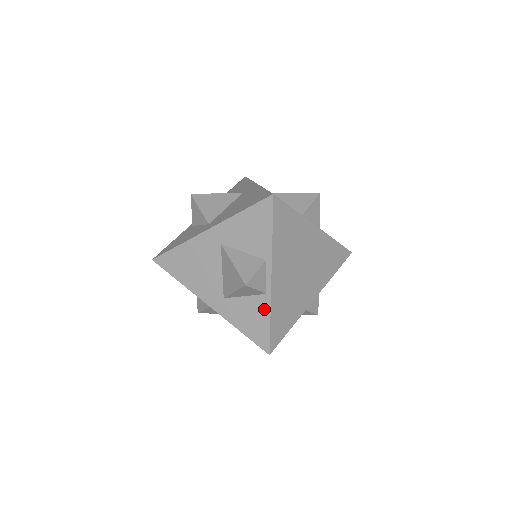
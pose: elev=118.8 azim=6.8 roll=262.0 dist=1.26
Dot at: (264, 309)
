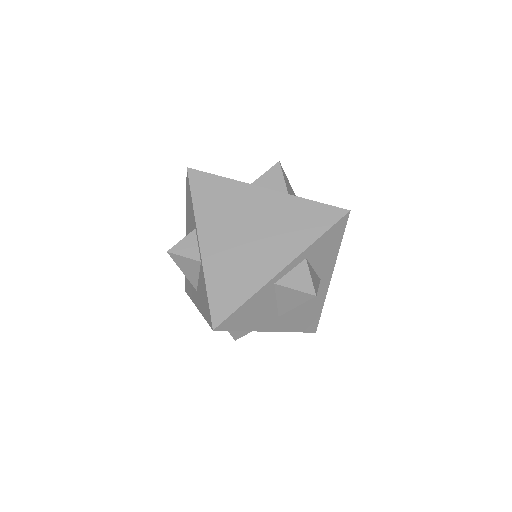
Dot at: (203, 279)
